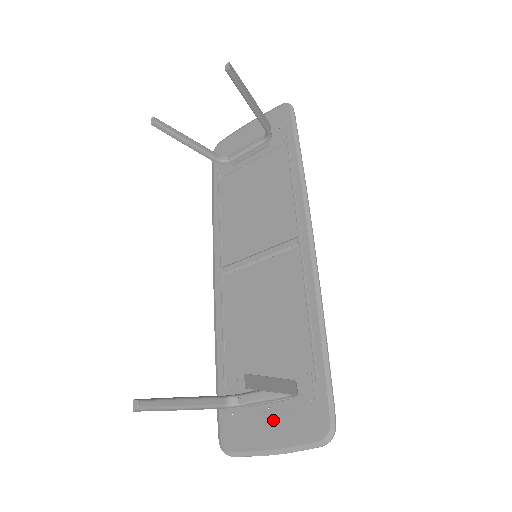
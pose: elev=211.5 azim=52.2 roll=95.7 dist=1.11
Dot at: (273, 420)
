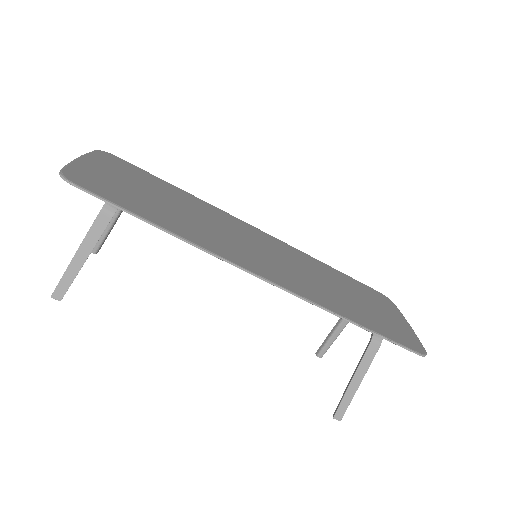
Dot at: occluded
